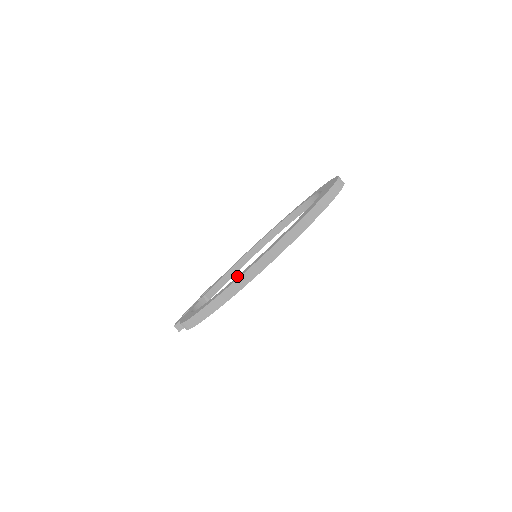
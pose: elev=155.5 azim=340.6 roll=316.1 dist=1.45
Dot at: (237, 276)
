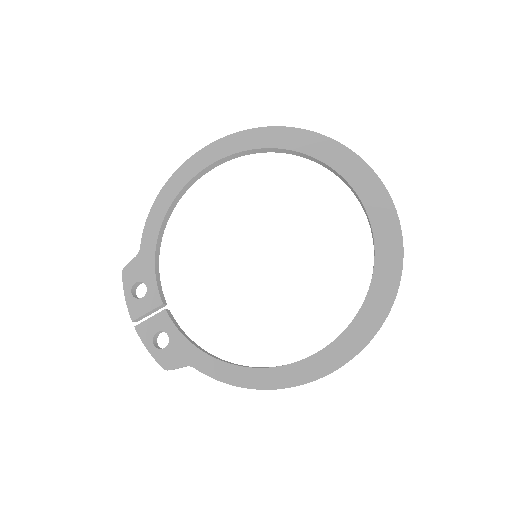
Dot at: (339, 339)
